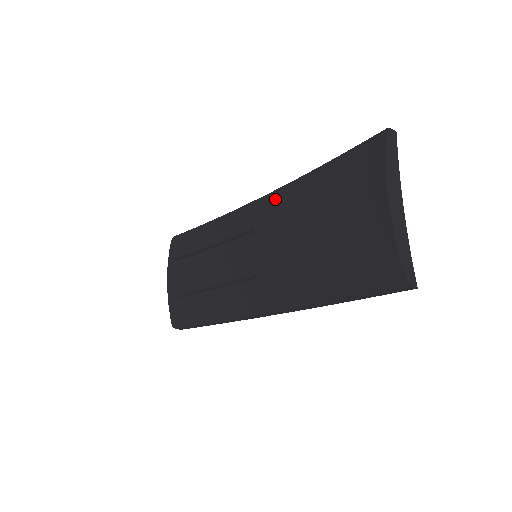
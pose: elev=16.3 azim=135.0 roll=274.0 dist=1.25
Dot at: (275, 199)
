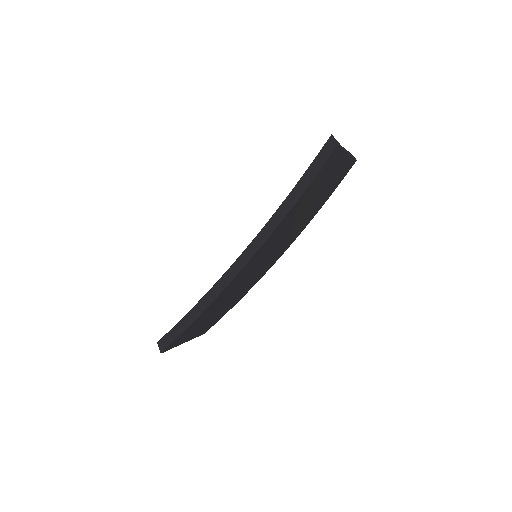
Dot at: occluded
